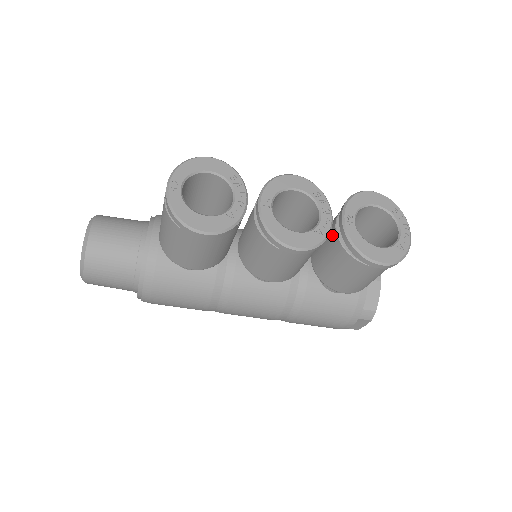
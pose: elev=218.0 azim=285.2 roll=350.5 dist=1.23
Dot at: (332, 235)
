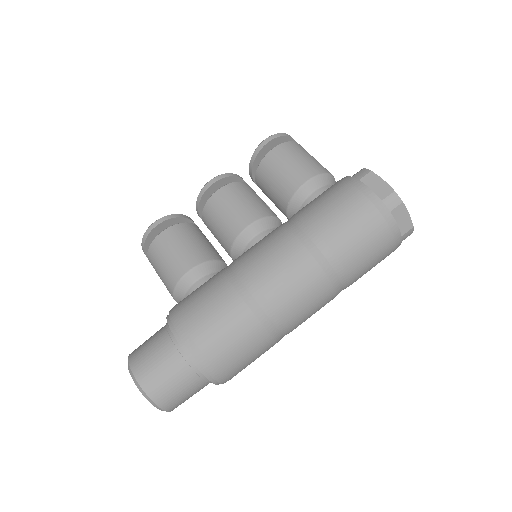
Dot at: (259, 186)
